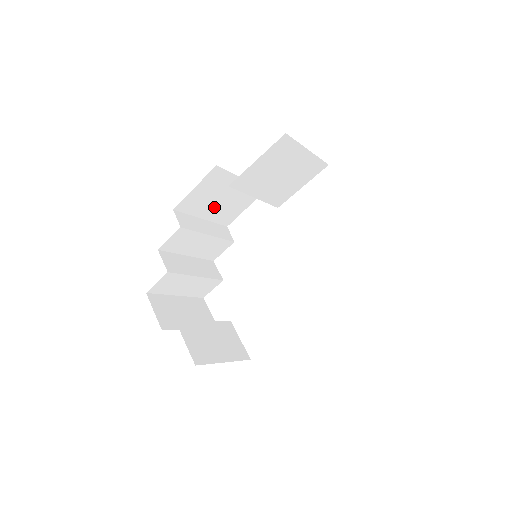
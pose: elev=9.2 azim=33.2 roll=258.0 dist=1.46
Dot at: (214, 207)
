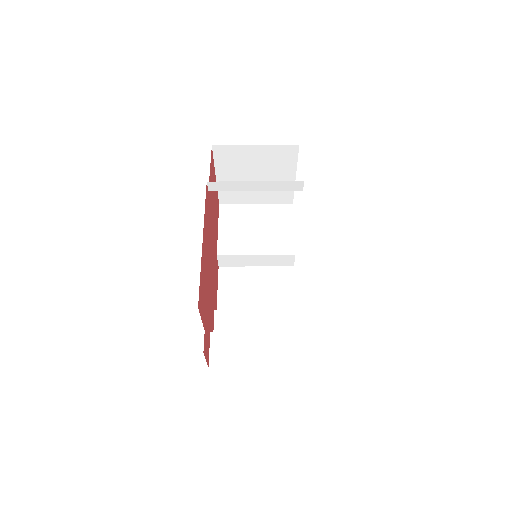
Dot at: (257, 301)
